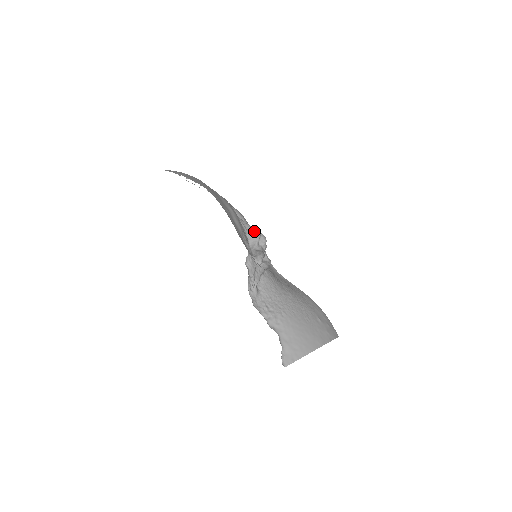
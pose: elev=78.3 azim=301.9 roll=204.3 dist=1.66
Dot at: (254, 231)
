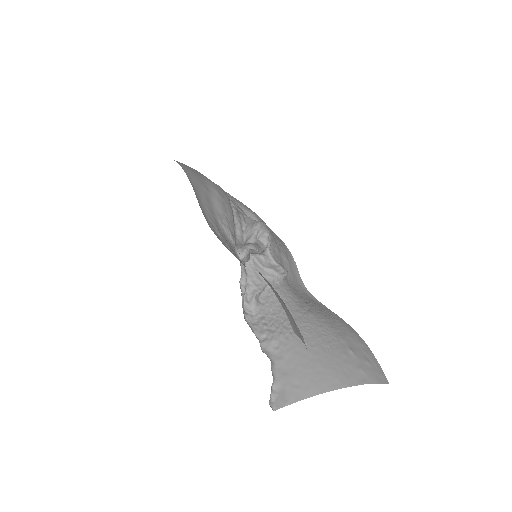
Dot at: (253, 223)
